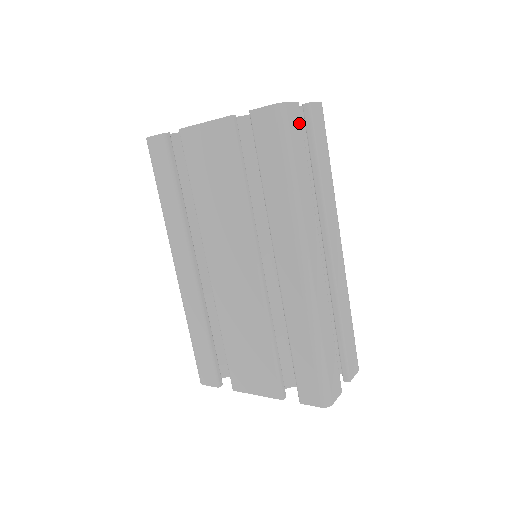
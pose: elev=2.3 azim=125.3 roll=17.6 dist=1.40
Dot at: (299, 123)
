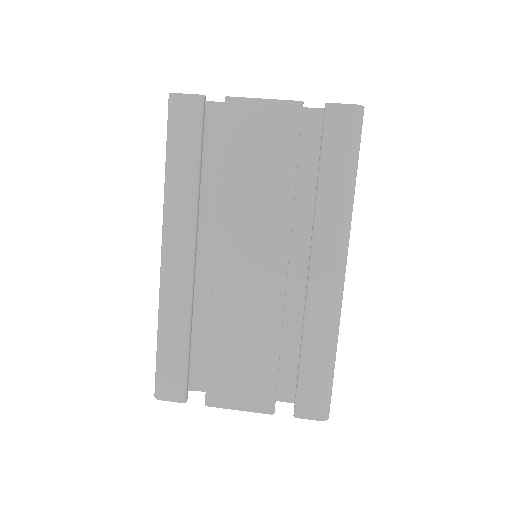
Dot at: occluded
